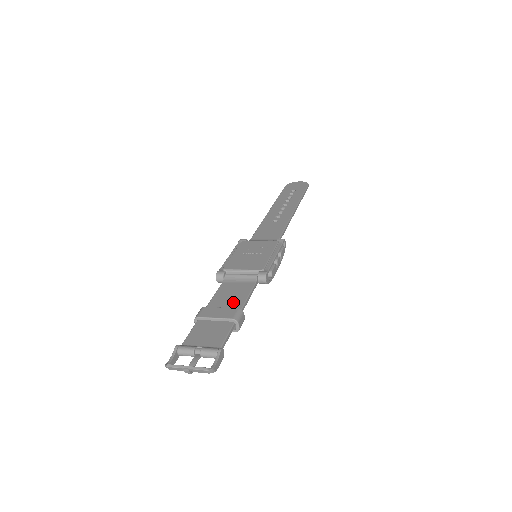
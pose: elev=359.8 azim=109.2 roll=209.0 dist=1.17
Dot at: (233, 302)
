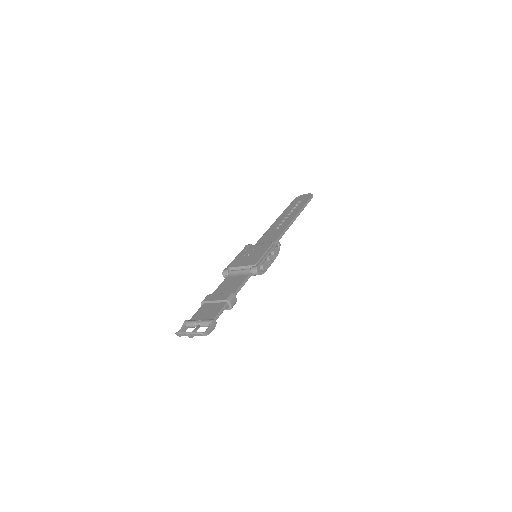
Dot at: (230, 289)
